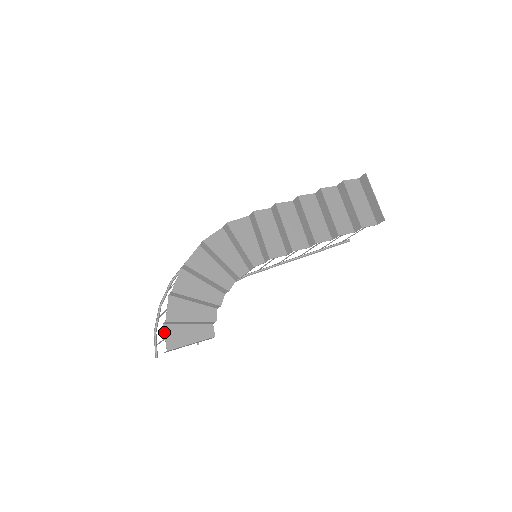
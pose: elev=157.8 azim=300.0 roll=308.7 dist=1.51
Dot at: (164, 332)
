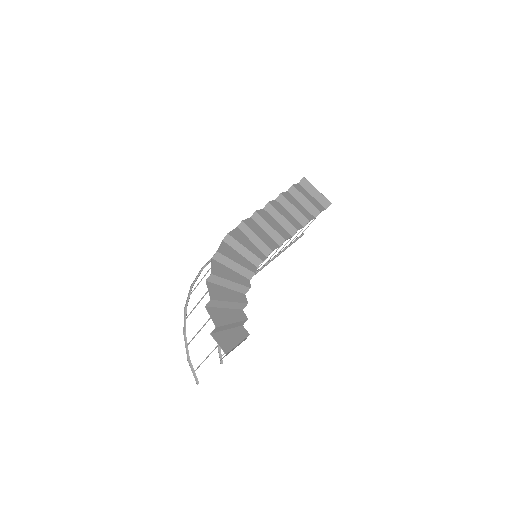
Dot at: (215, 340)
